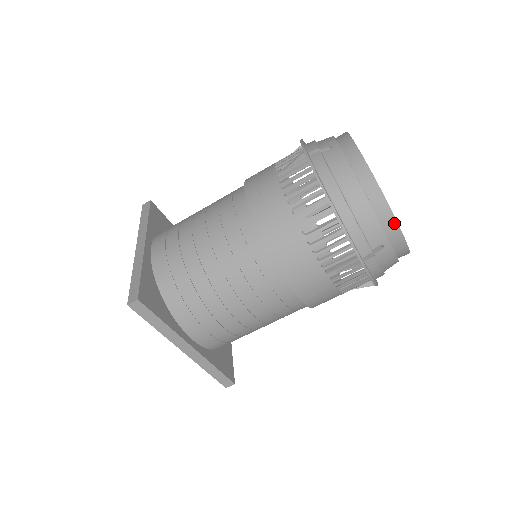
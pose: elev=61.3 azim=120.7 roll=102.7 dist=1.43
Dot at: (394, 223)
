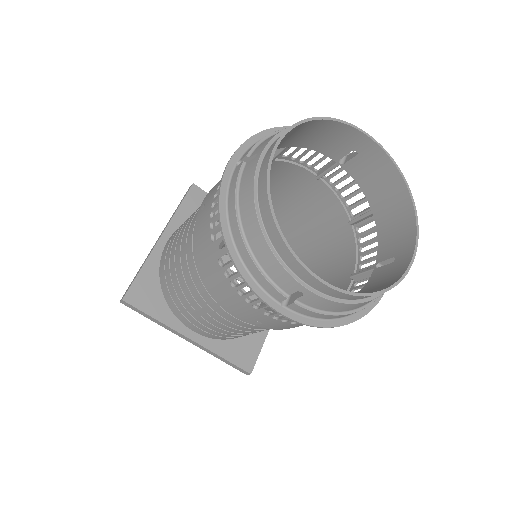
Dot at: (302, 269)
